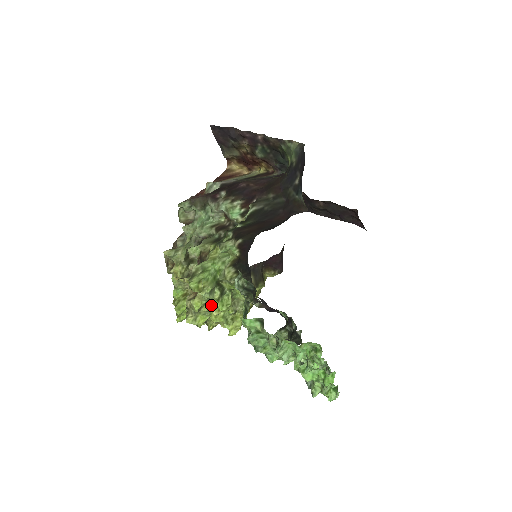
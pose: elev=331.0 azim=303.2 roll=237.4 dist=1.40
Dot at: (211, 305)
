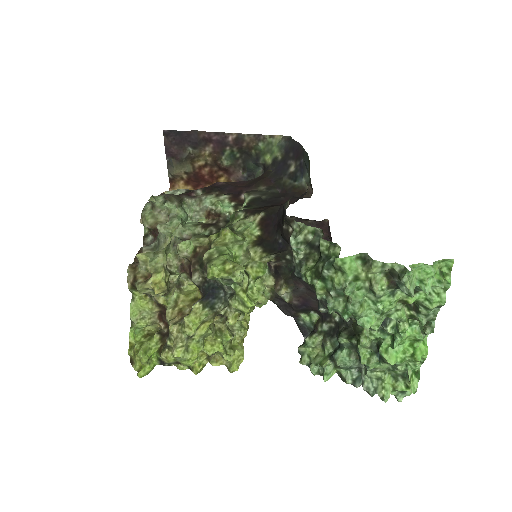
Dot at: (222, 313)
